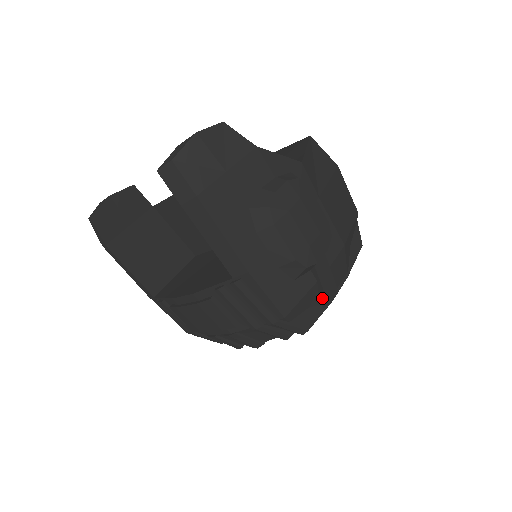
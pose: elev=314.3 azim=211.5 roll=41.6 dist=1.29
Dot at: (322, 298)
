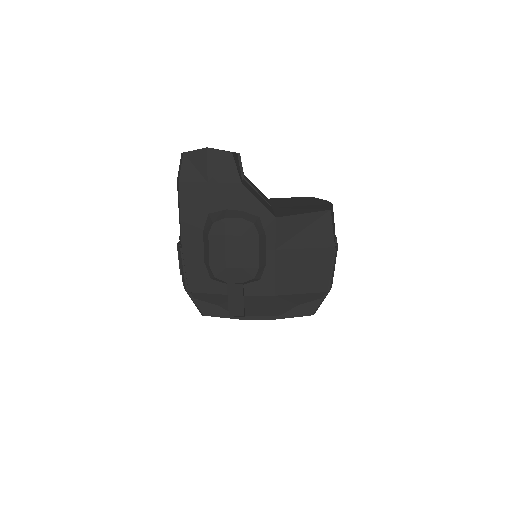
Dot at: (229, 308)
